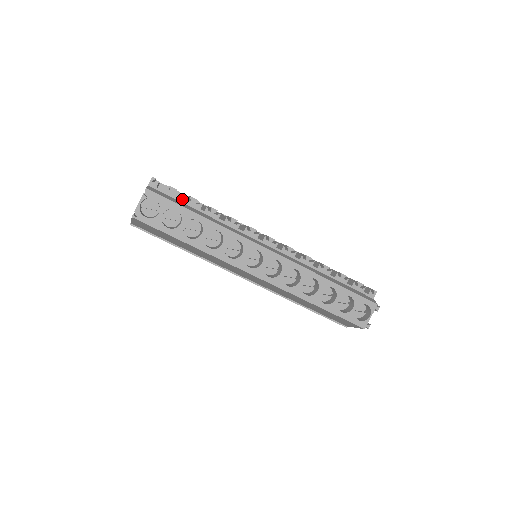
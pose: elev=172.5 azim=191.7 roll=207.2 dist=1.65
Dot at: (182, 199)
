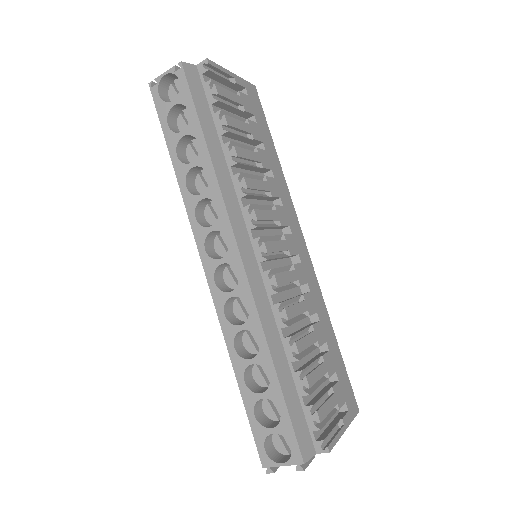
Dot at: occluded
